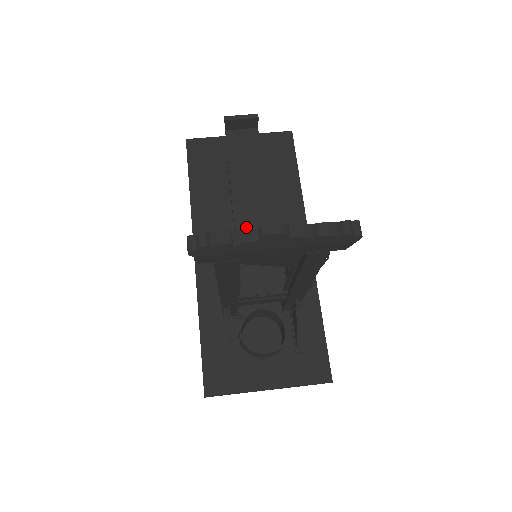
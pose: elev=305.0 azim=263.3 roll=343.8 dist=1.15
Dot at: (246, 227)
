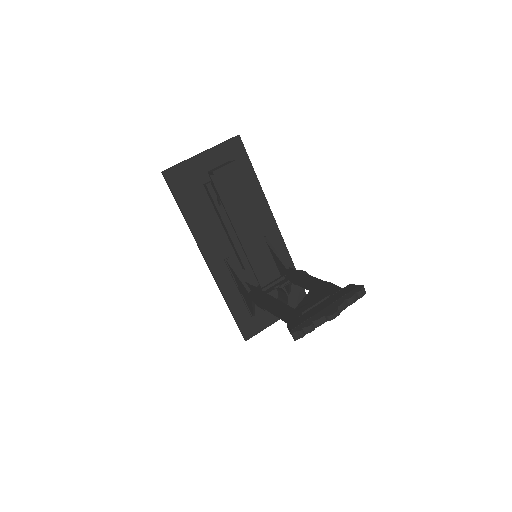
Dot at: (250, 246)
